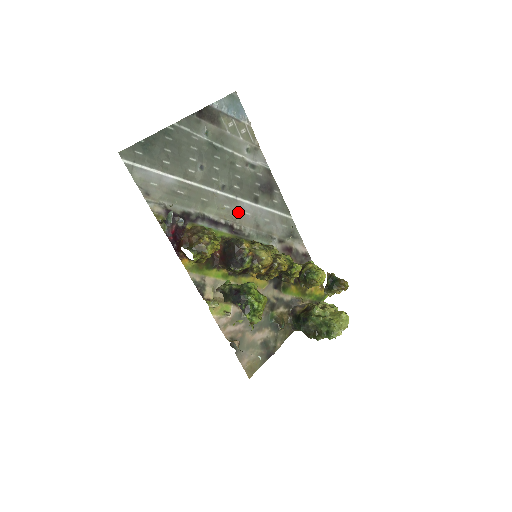
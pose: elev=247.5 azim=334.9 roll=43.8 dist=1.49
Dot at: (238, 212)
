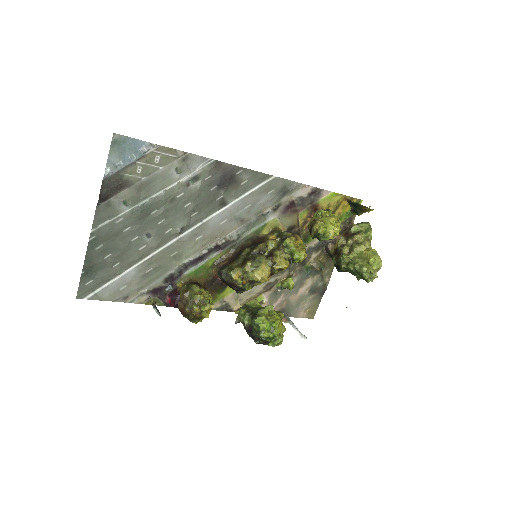
Dot at: (213, 230)
